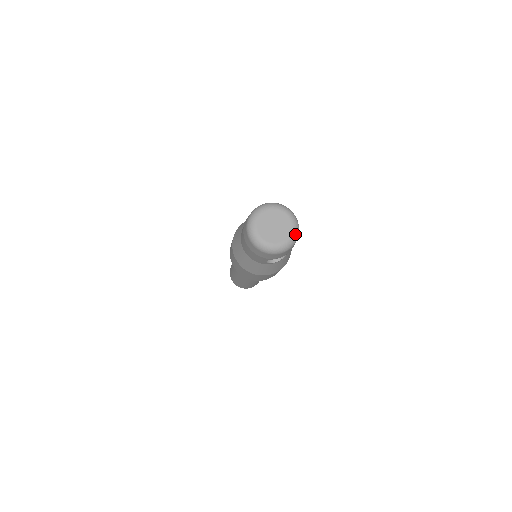
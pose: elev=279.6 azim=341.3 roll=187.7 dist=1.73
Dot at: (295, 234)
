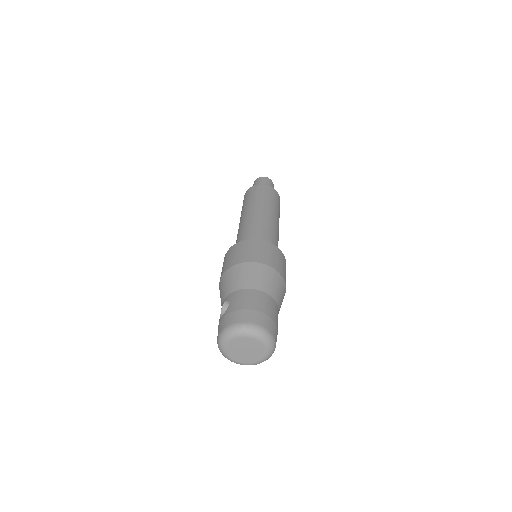
Dot at: (269, 344)
